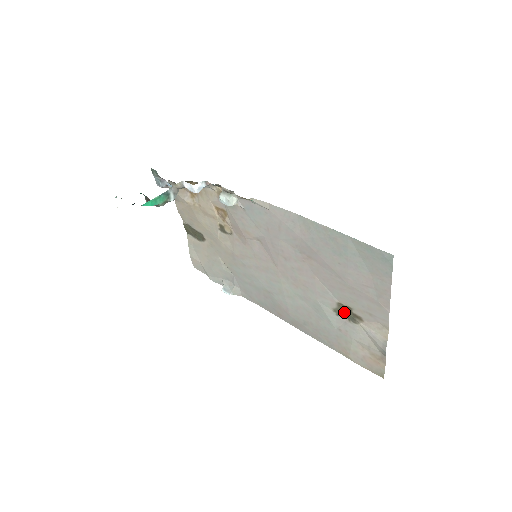
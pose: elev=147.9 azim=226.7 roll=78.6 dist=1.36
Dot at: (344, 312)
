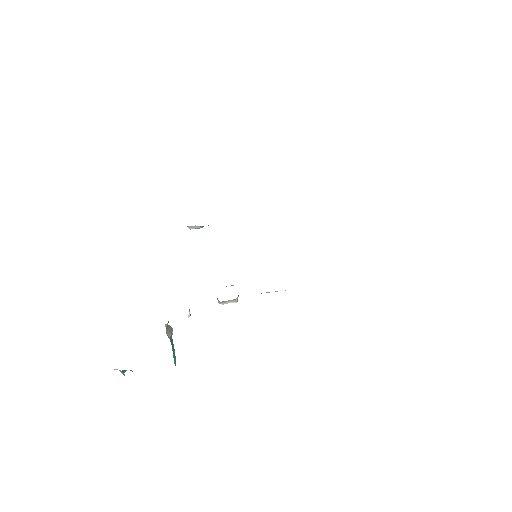
Dot at: occluded
